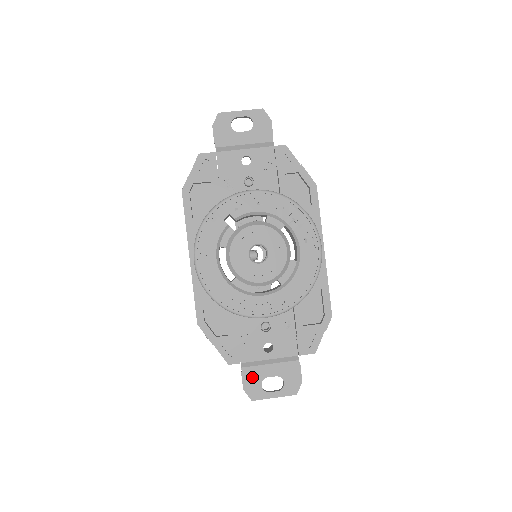
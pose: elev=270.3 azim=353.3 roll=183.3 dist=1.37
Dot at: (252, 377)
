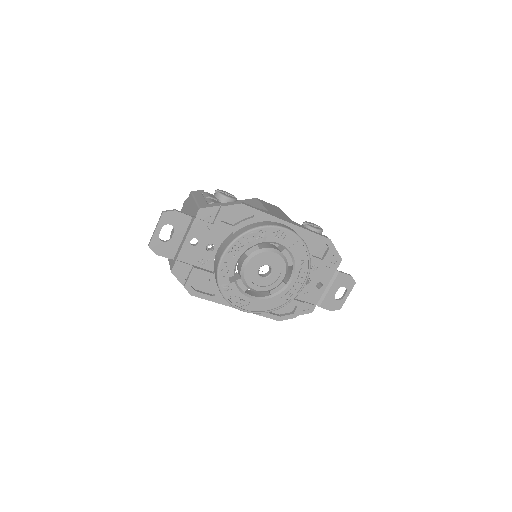
Dot at: (328, 303)
